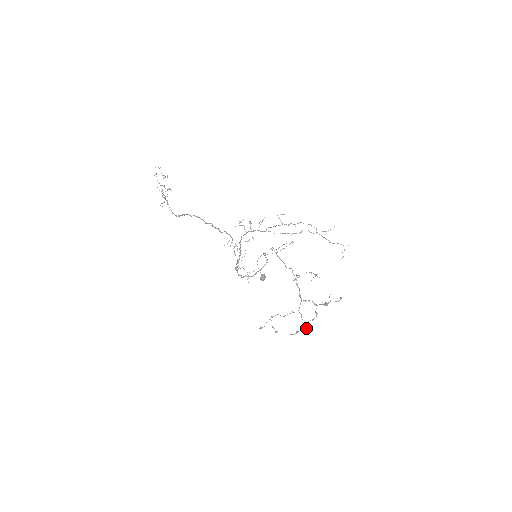
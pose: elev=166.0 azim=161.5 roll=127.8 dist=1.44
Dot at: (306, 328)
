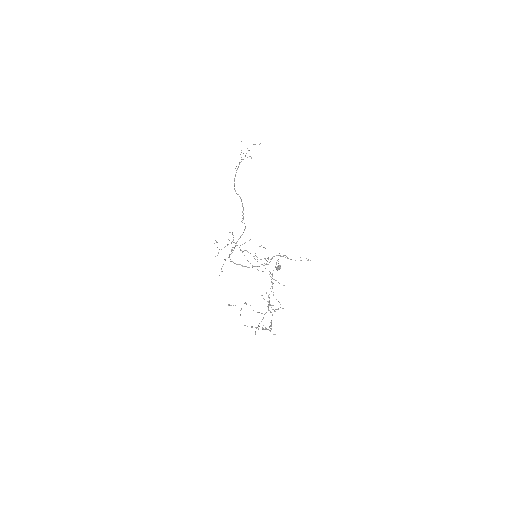
Dot at: occluded
